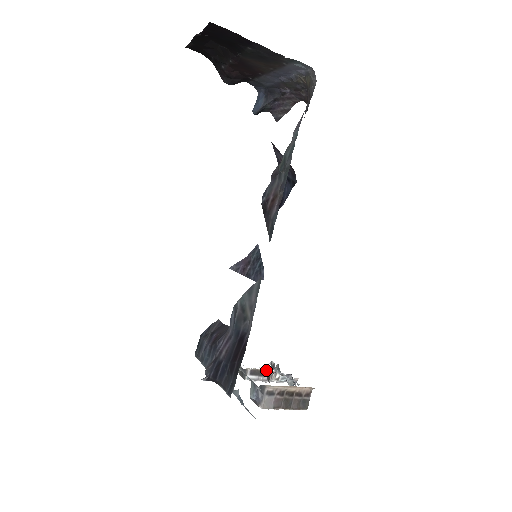
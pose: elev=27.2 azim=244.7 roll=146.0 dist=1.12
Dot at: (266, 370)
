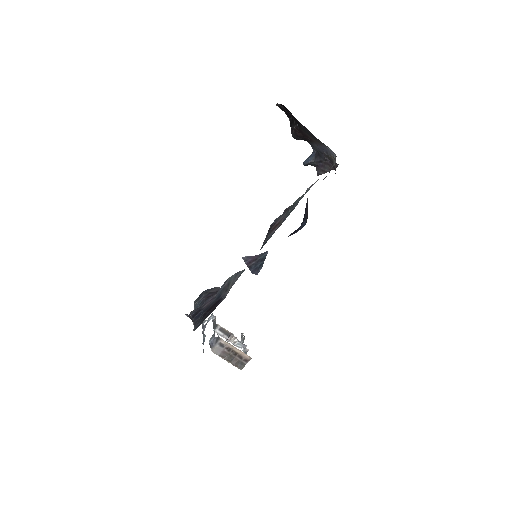
Dot at: (231, 333)
